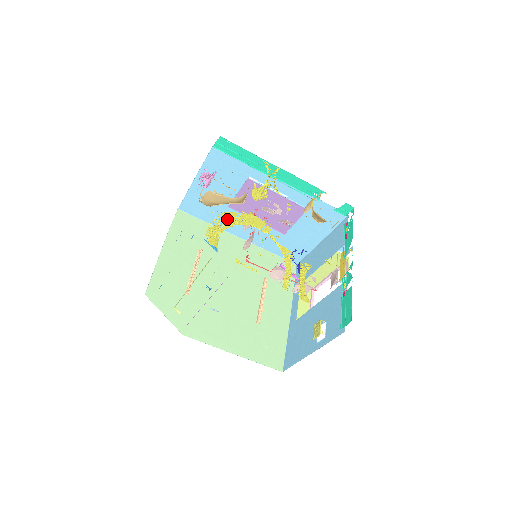
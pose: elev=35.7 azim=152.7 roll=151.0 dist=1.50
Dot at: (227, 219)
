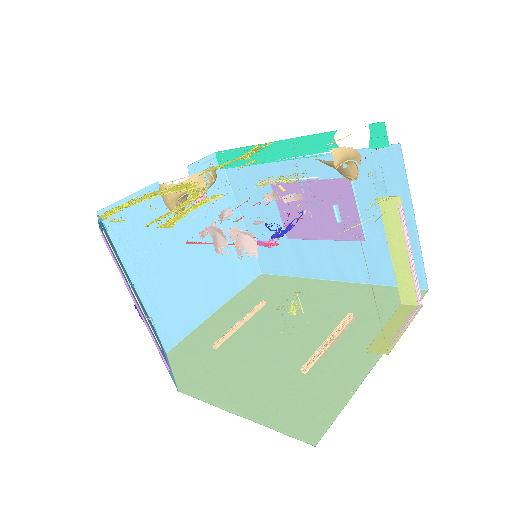
Dot at: (145, 197)
